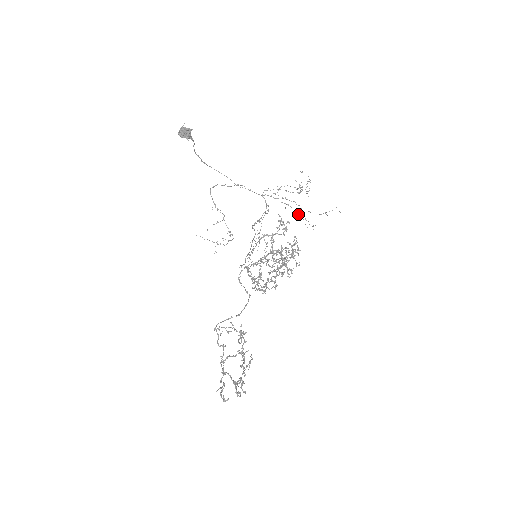
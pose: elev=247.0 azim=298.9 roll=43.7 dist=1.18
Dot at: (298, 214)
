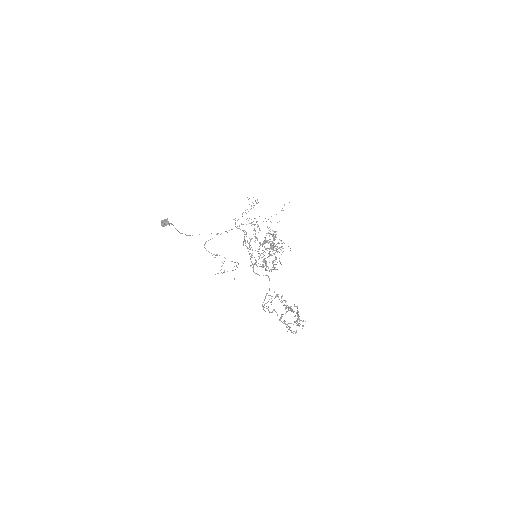
Dot at: occluded
